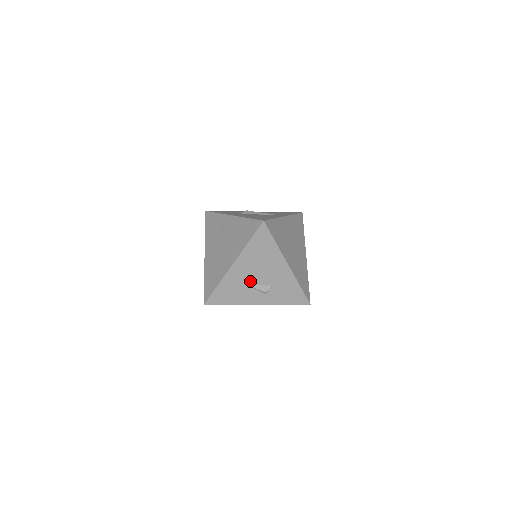
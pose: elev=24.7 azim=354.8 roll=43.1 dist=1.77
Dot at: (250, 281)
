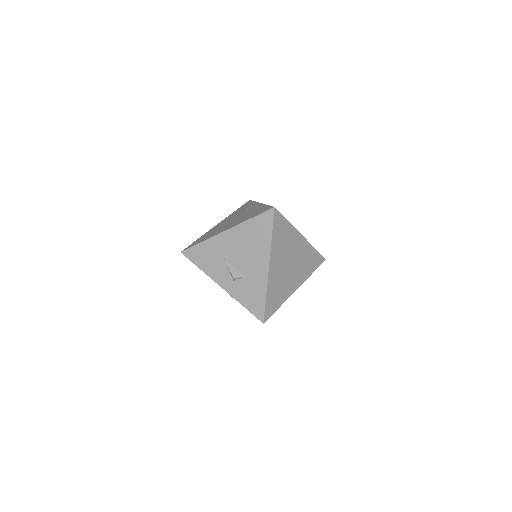
Dot at: (229, 258)
